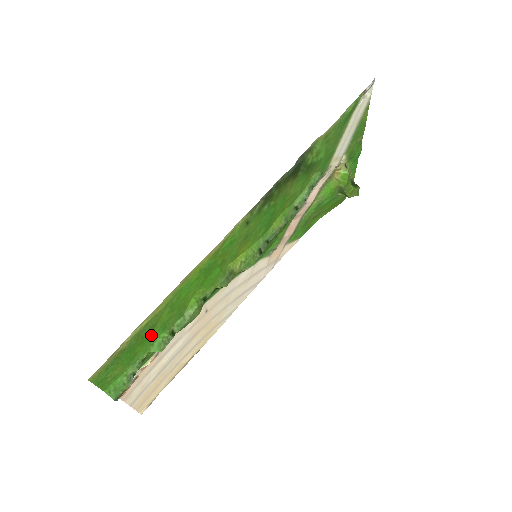
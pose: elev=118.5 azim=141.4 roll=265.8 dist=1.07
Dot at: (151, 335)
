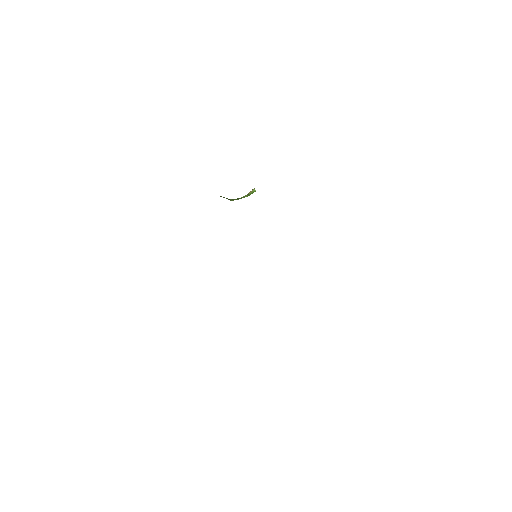
Dot at: occluded
